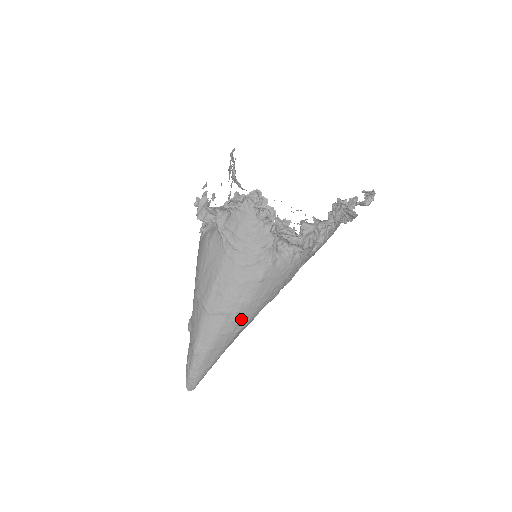
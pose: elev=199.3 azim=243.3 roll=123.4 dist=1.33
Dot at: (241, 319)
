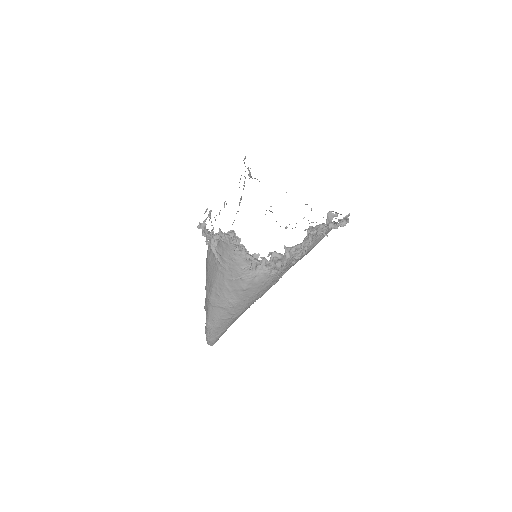
Dot at: (235, 311)
